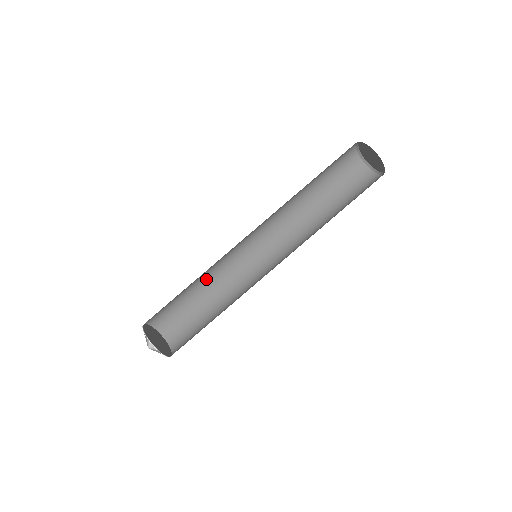
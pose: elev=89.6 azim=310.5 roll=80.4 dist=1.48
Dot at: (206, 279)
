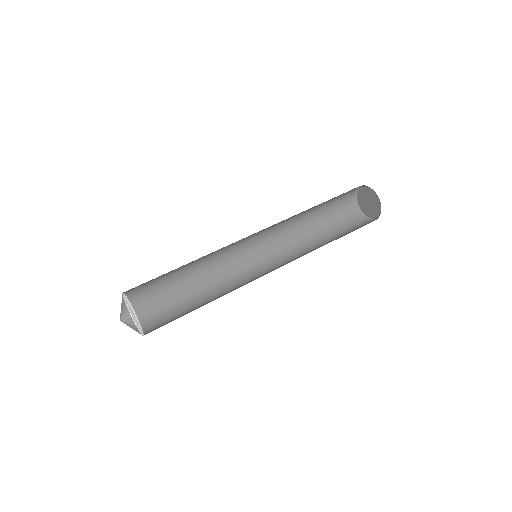
Dot at: (205, 287)
